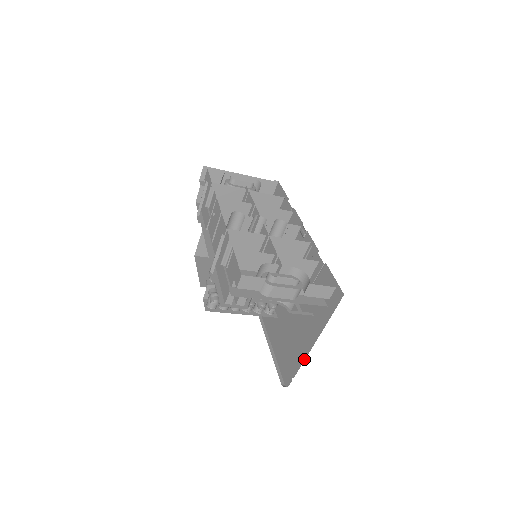
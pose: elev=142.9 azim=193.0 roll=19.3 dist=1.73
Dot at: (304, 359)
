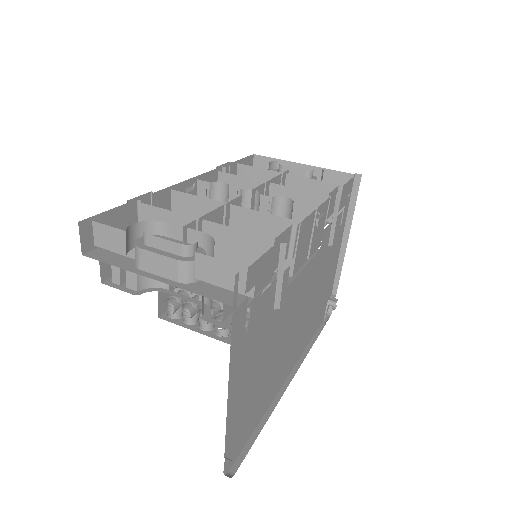
Dot at: occluded
